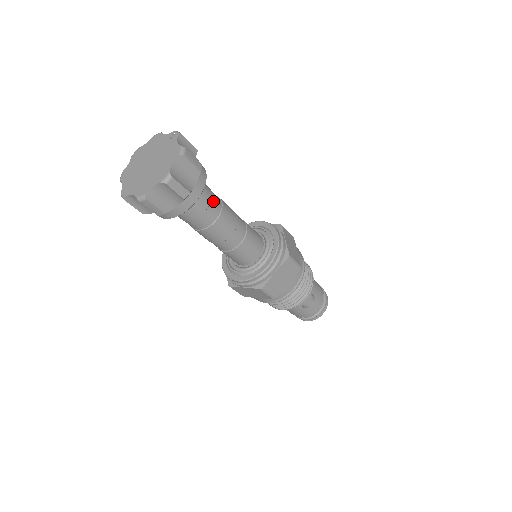
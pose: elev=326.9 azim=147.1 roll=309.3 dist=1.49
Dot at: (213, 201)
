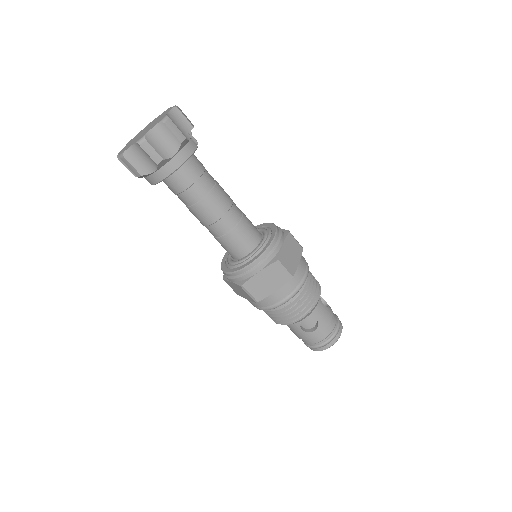
Dot at: (202, 180)
